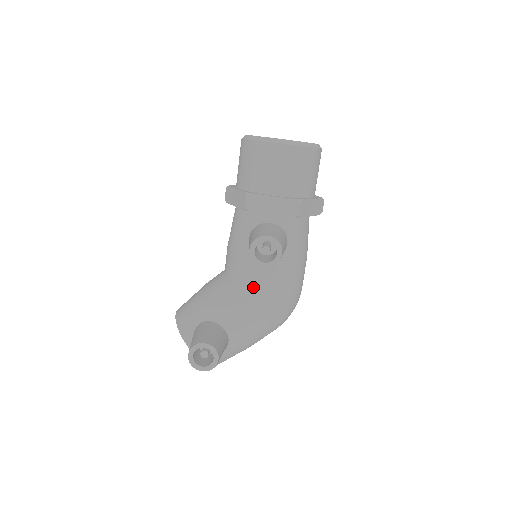
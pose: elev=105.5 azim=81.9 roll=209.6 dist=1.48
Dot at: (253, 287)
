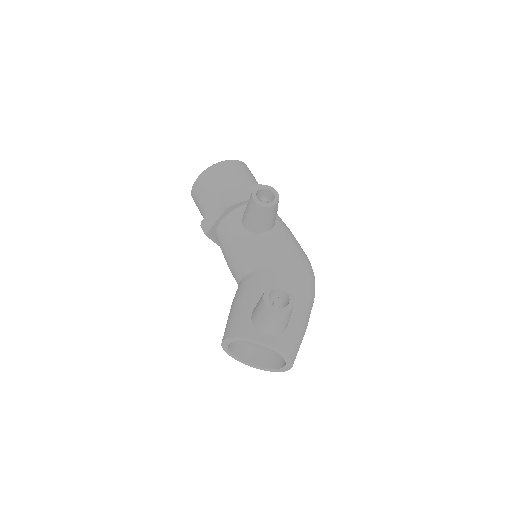
Dot at: (273, 255)
